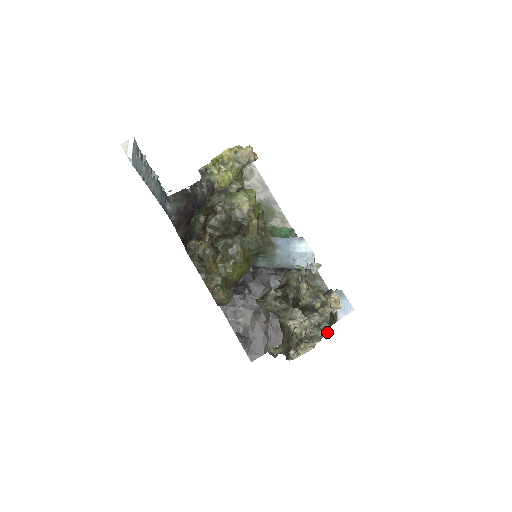
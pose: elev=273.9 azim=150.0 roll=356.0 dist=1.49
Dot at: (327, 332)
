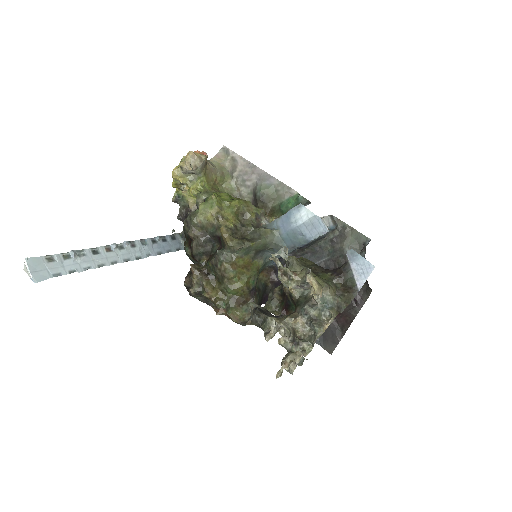
Dot at: (329, 322)
